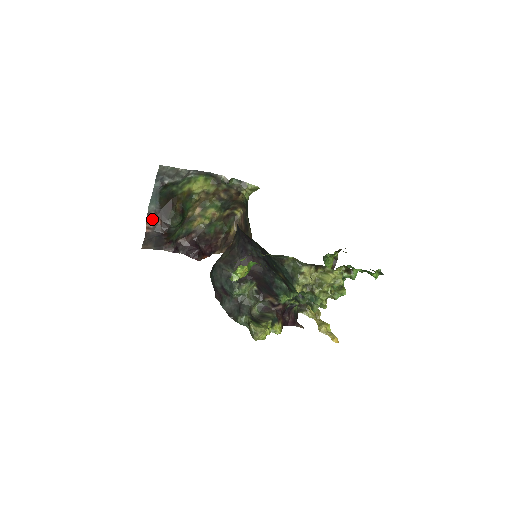
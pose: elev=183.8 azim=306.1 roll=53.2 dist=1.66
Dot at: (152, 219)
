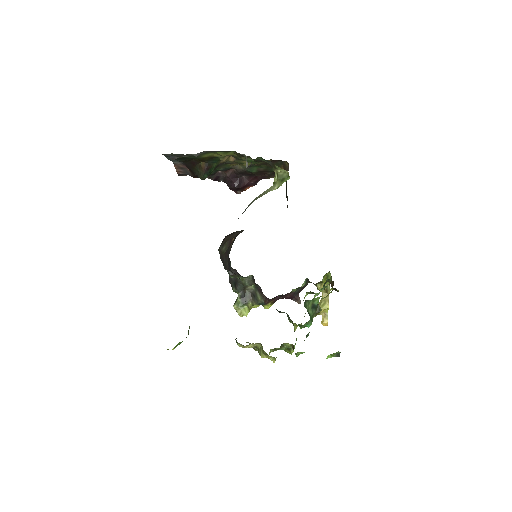
Dot at: (180, 167)
